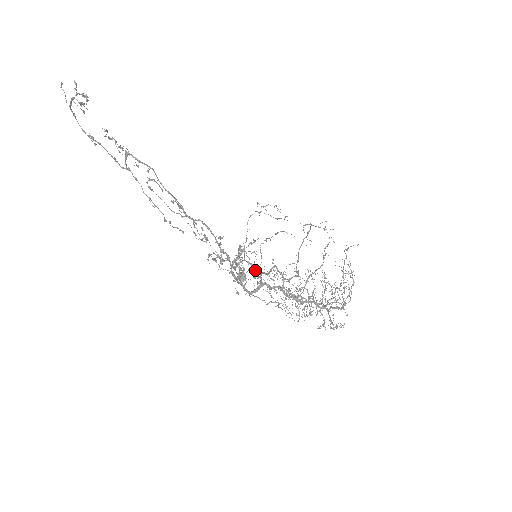
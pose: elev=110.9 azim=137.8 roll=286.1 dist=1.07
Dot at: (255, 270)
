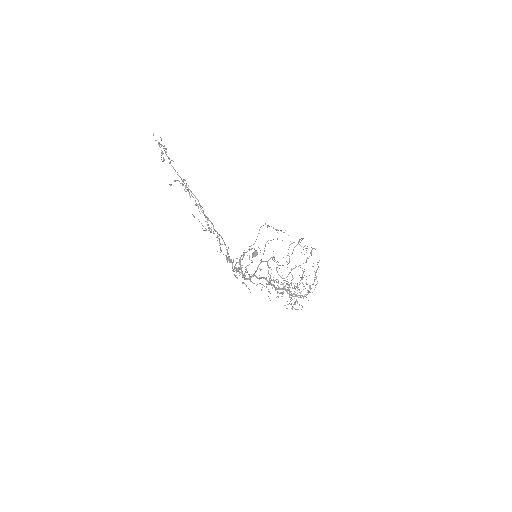
Dot at: occluded
